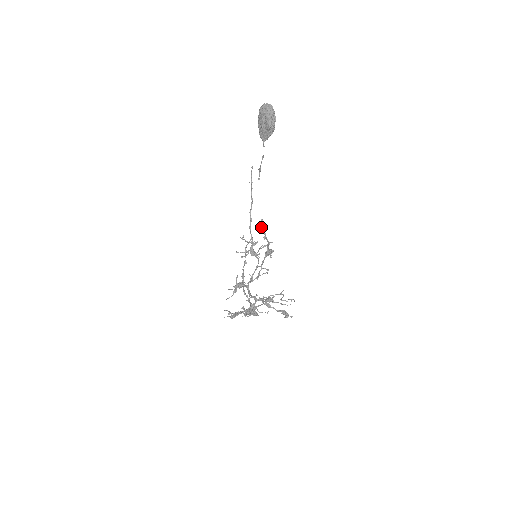
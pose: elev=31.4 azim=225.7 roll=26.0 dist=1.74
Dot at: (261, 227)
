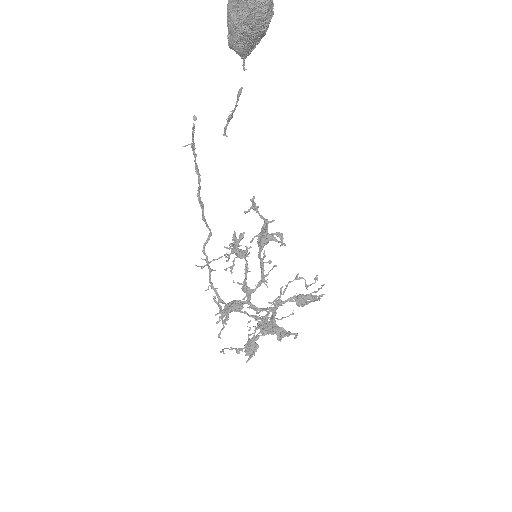
Dot at: (249, 211)
